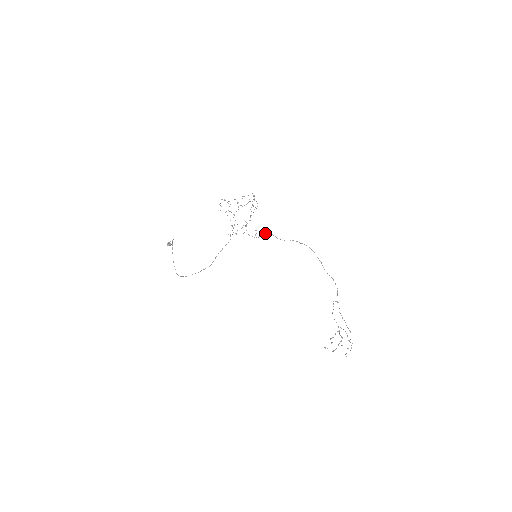
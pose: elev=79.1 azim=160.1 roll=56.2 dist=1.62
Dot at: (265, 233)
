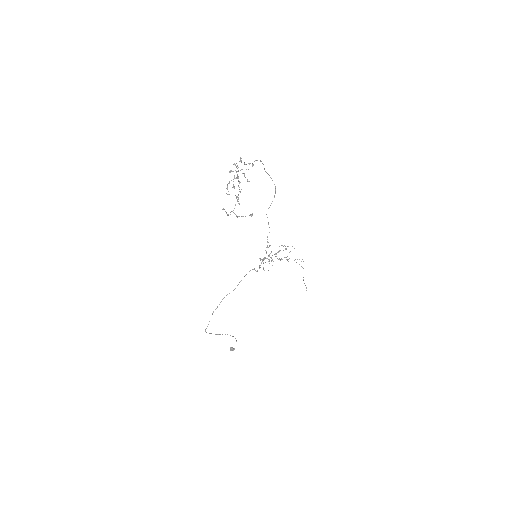
Dot at: occluded
